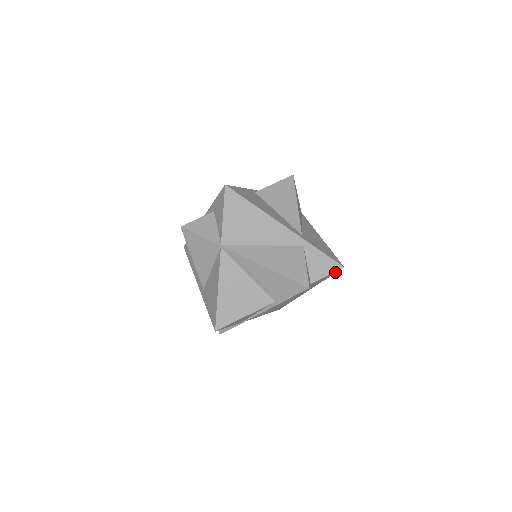
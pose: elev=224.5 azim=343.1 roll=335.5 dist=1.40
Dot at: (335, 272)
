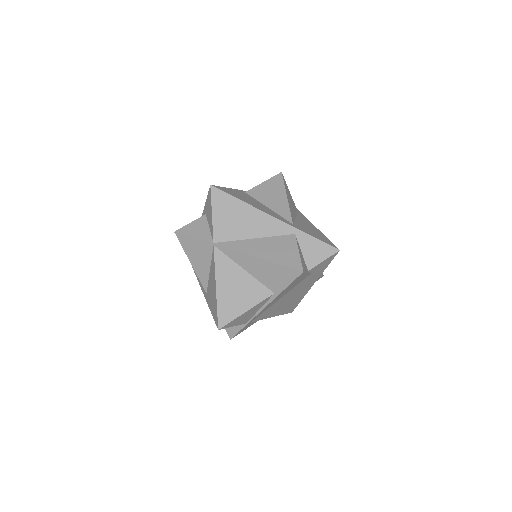
Dot at: (332, 257)
